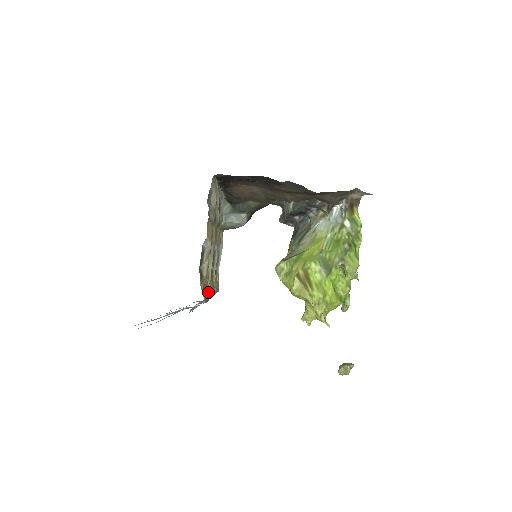
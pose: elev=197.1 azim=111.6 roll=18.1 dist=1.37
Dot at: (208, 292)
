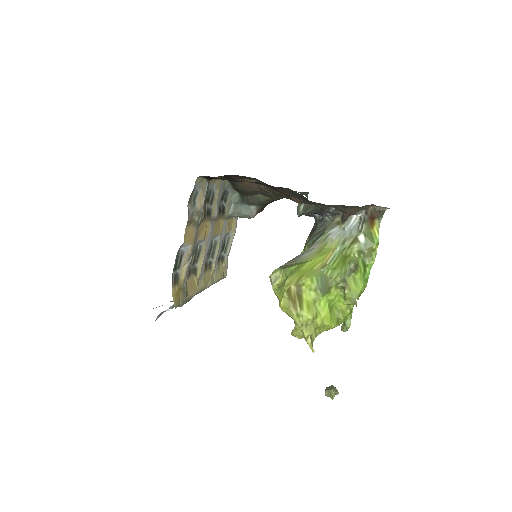
Dot at: (191, 292)
